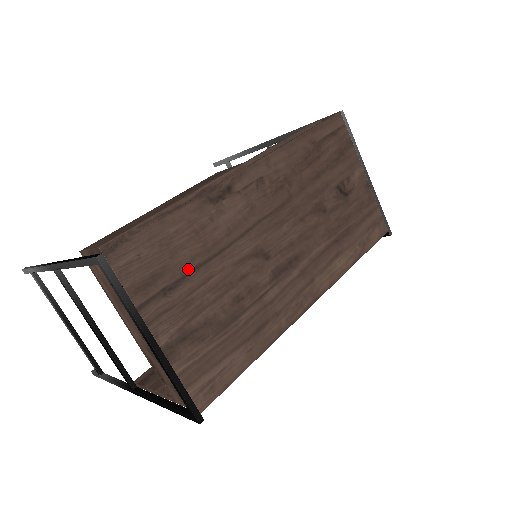
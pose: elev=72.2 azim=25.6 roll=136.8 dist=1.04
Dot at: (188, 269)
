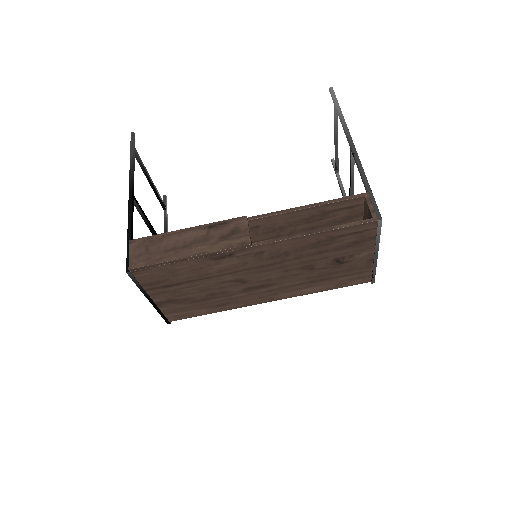
Dot at: (183, 281)
